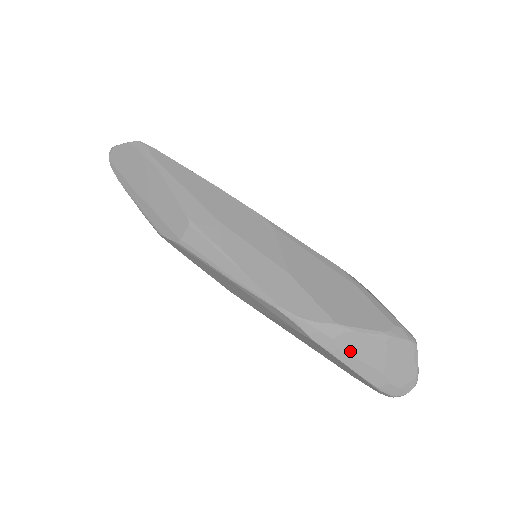
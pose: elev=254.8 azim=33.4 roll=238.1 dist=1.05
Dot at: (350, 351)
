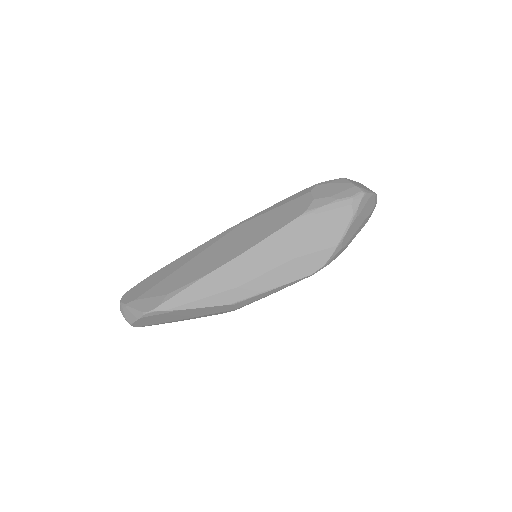
Dot at: (350, 239)
